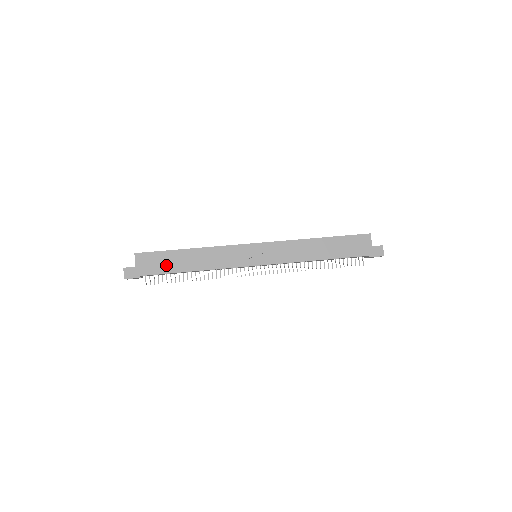
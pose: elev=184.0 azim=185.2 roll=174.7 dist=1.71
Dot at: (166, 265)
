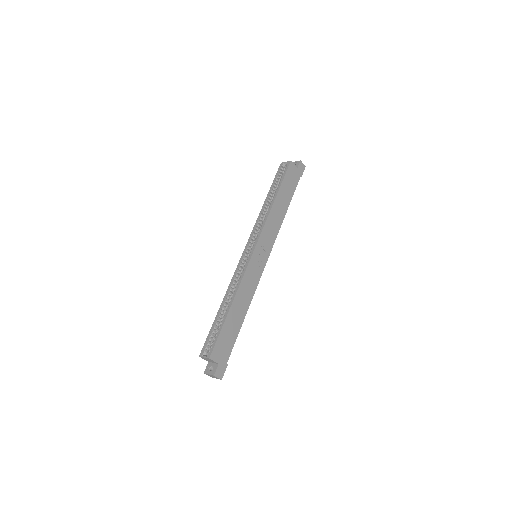
Dot at: (231, 336)
